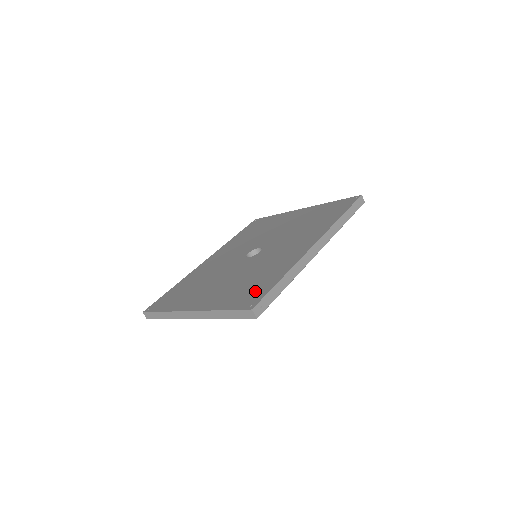
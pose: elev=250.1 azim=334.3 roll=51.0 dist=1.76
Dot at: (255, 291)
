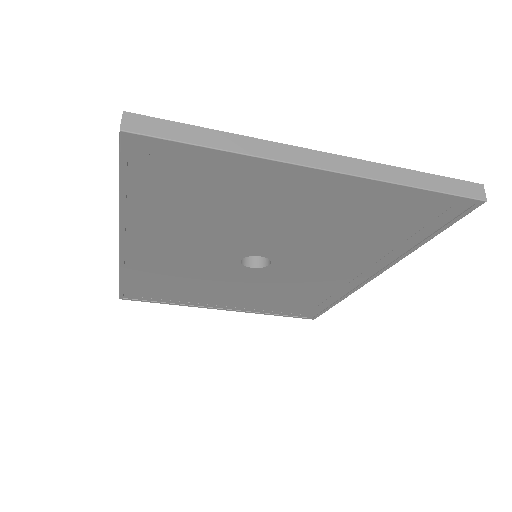
Dot at: occluded
